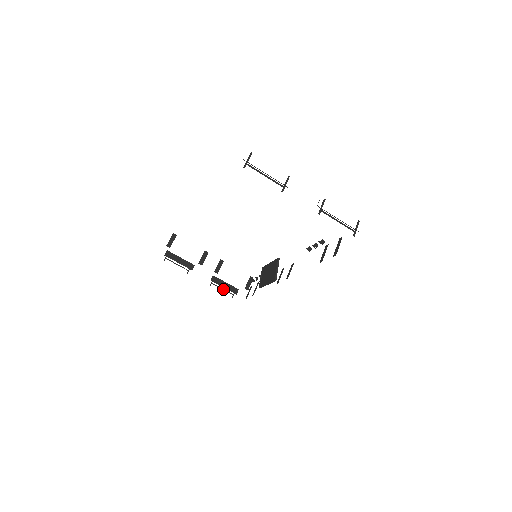
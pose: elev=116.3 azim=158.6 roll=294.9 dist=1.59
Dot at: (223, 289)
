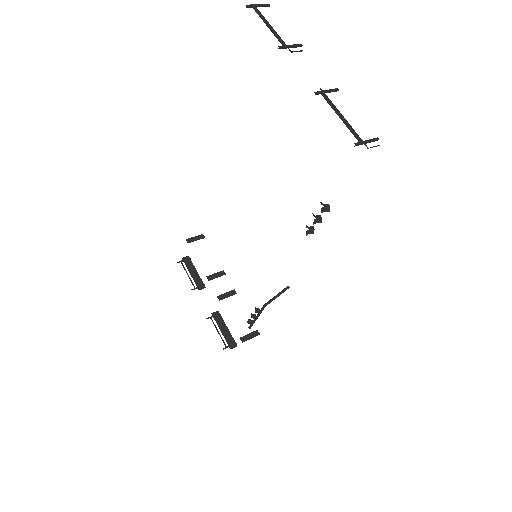
Dot at: occluded
